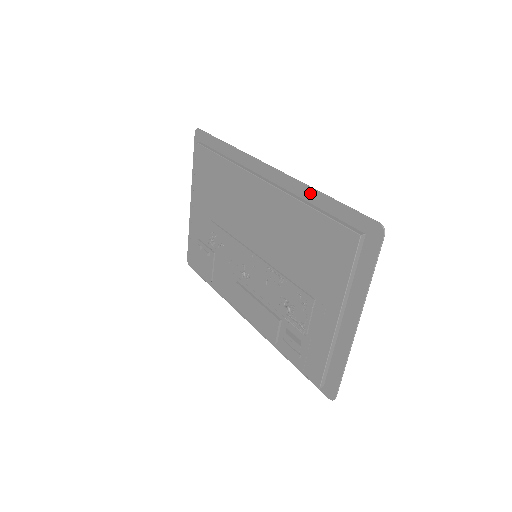
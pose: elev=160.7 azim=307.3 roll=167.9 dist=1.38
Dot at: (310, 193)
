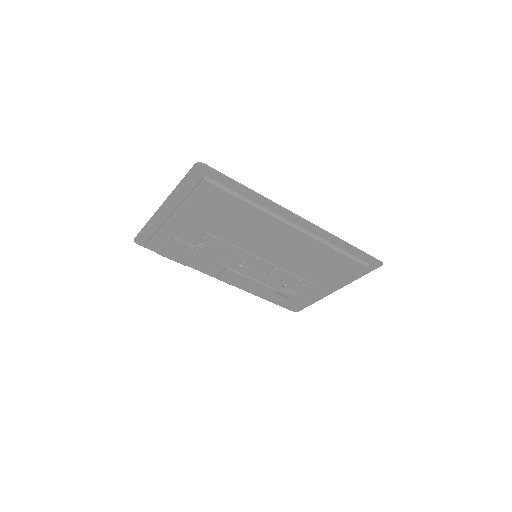
Dot at: (336, 241)
